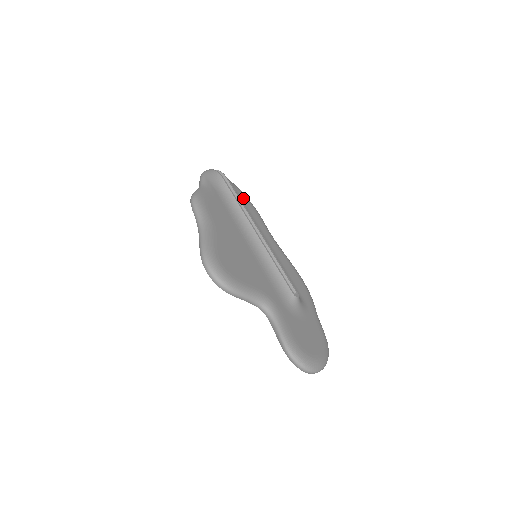
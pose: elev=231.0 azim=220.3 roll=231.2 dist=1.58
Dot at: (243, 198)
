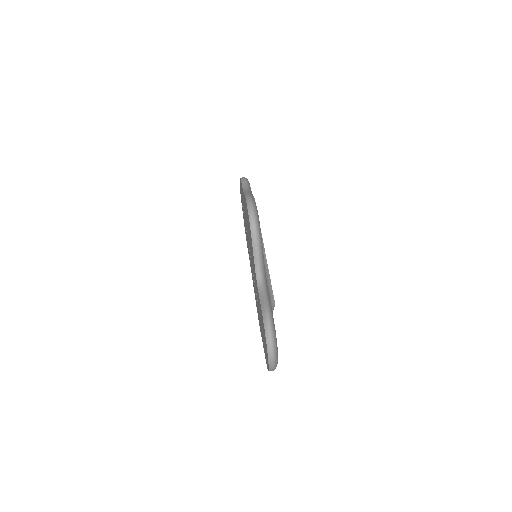
Dot at: occluded
